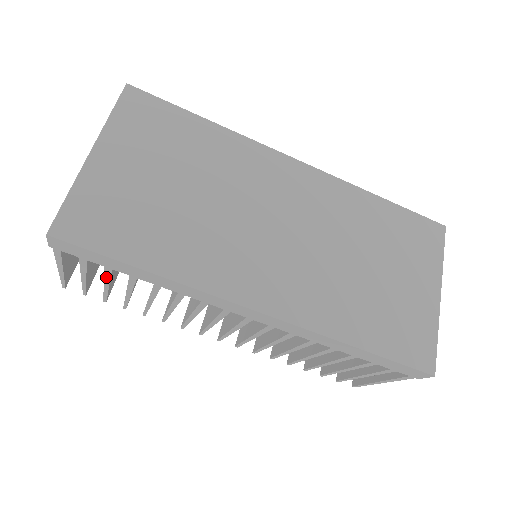
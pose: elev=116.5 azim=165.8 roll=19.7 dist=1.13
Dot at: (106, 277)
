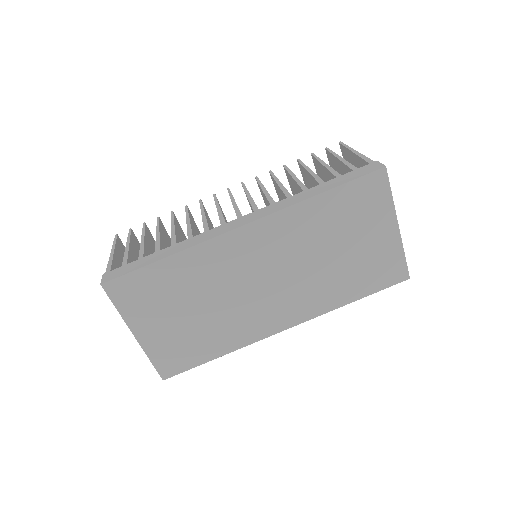
Dot at: occluded
